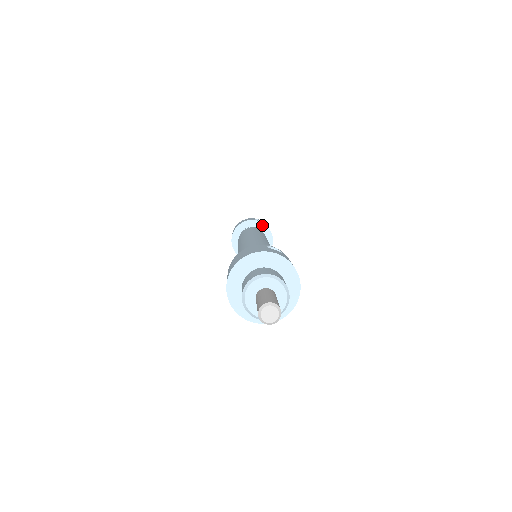
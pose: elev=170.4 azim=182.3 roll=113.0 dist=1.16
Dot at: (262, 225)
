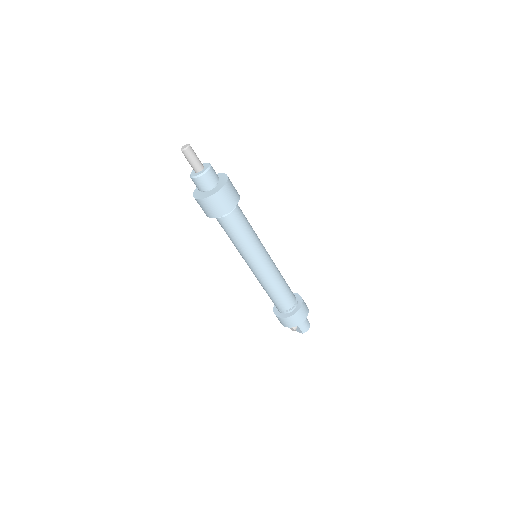
Dot at: (297, 295)
